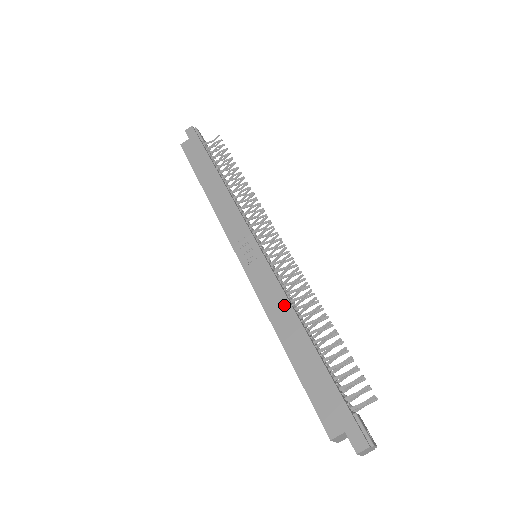
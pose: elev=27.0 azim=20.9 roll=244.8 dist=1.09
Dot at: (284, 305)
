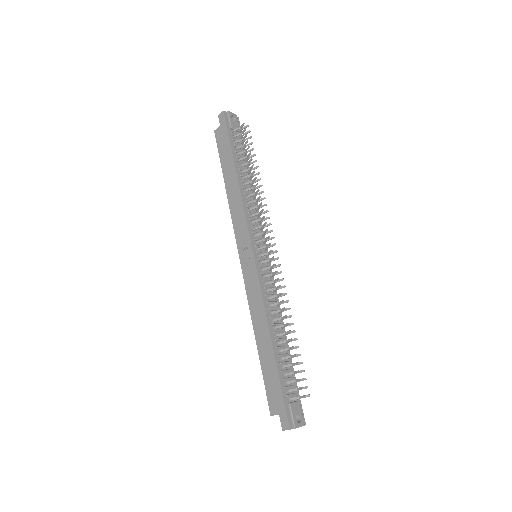
Dot at: (261, 310)
